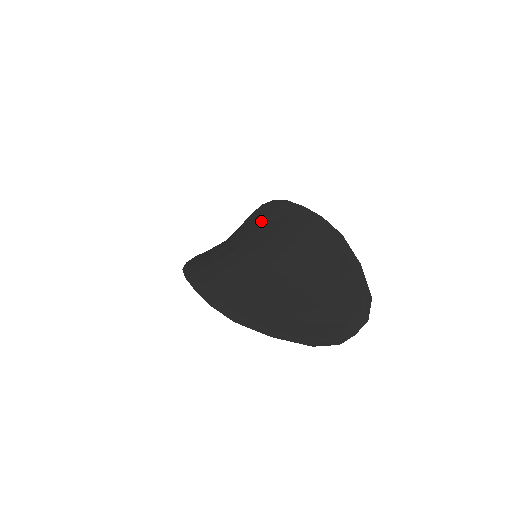
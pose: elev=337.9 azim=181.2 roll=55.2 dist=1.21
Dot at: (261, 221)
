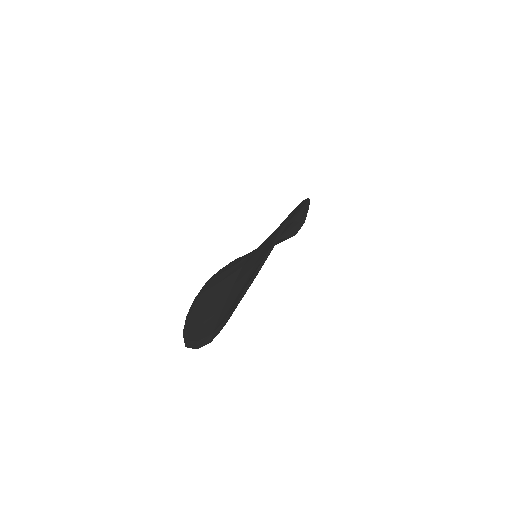
Dot at: occluded
